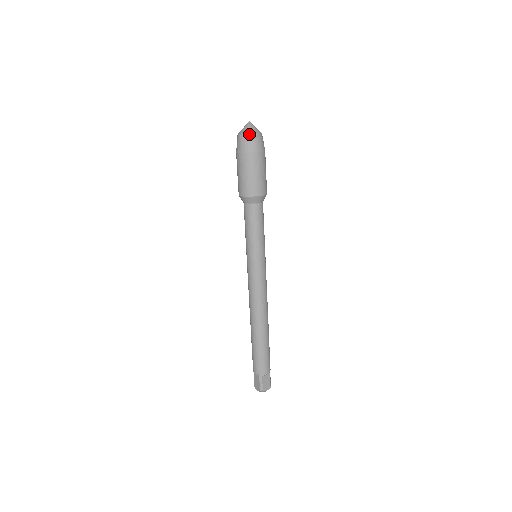
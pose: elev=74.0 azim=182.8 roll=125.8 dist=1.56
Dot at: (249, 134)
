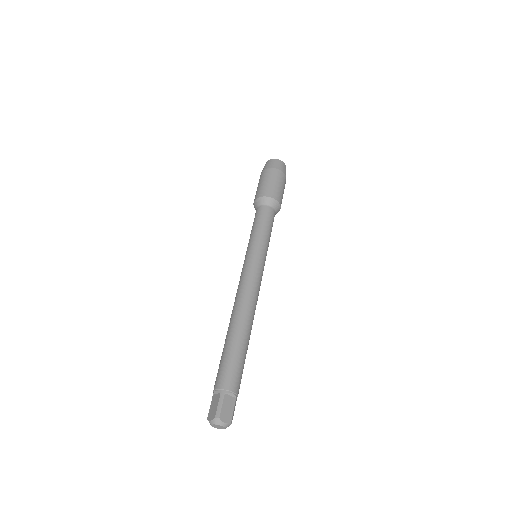
Dot at: (276, 159)
